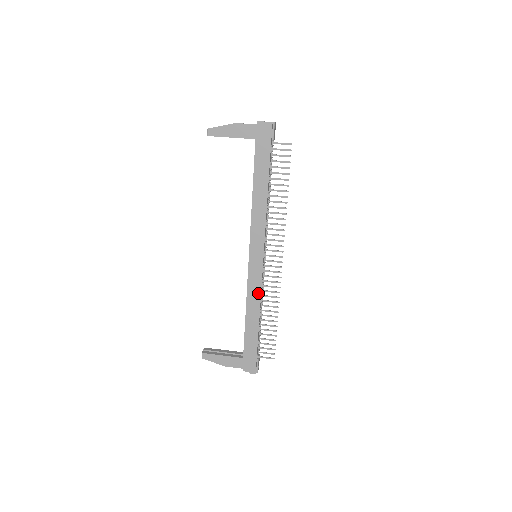
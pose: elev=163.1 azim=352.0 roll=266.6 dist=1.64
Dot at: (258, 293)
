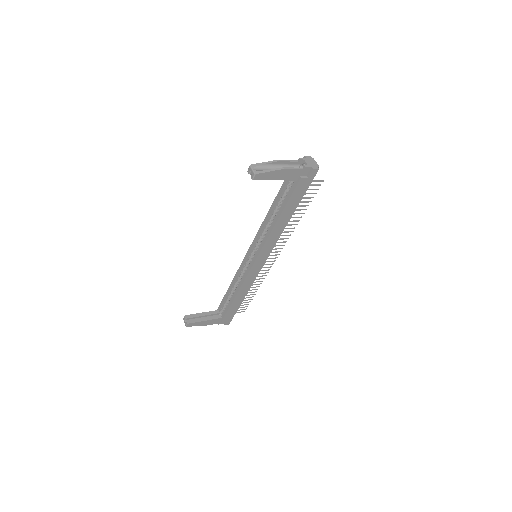
Dot at: (252, 282)
